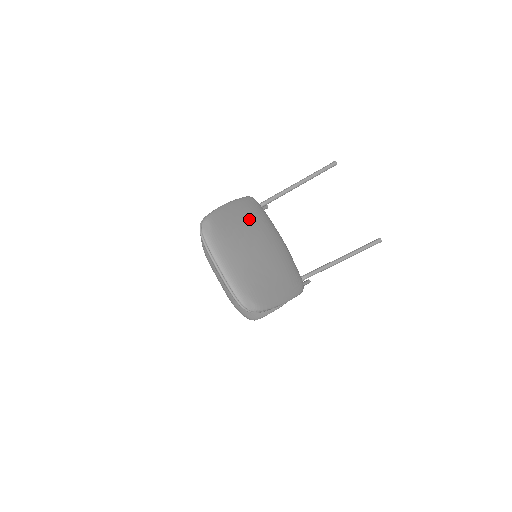
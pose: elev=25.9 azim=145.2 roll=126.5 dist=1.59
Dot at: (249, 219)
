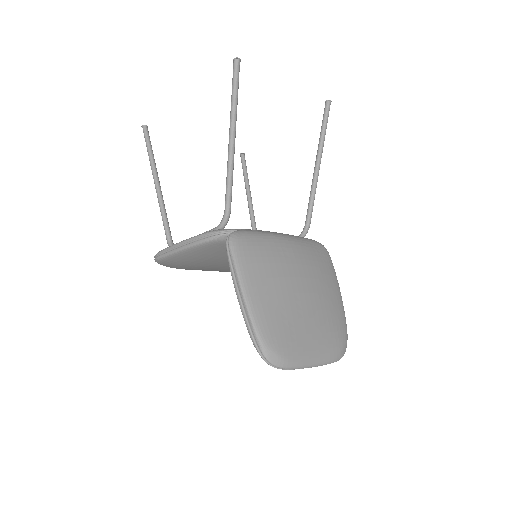
Dot at: (269, 280)
